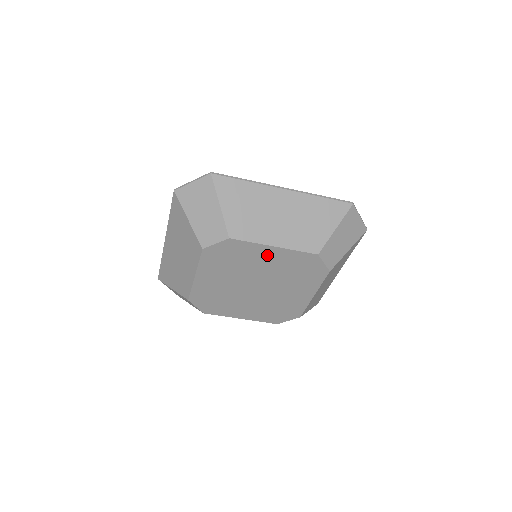
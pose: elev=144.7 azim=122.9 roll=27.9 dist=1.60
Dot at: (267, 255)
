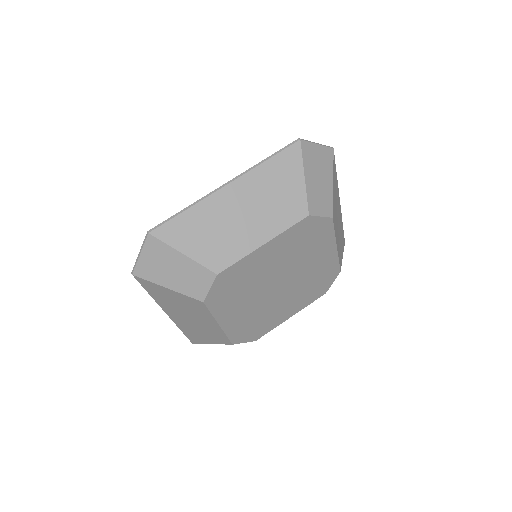
Dot at: (264, 256)
